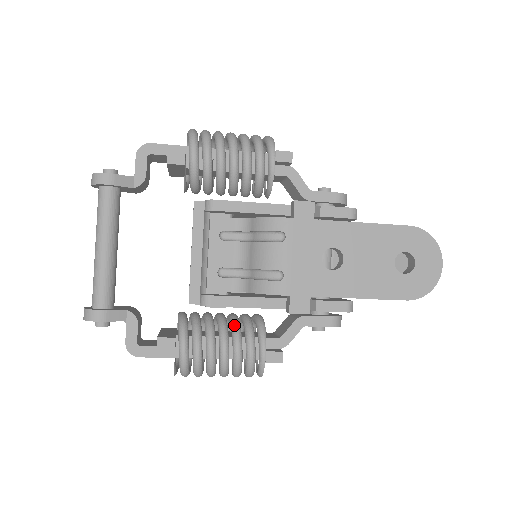
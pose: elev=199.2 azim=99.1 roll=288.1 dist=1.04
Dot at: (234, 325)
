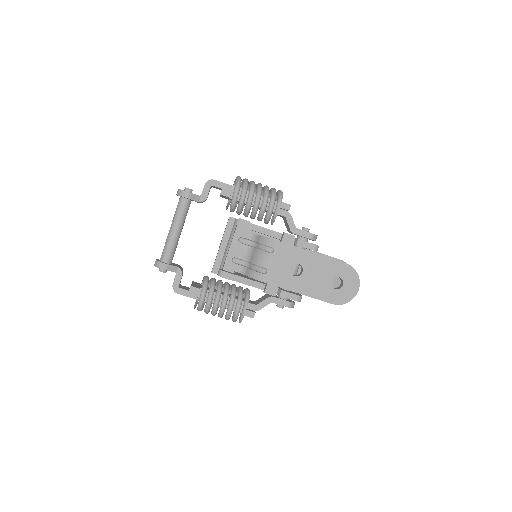
Dot at: (233, 291)
